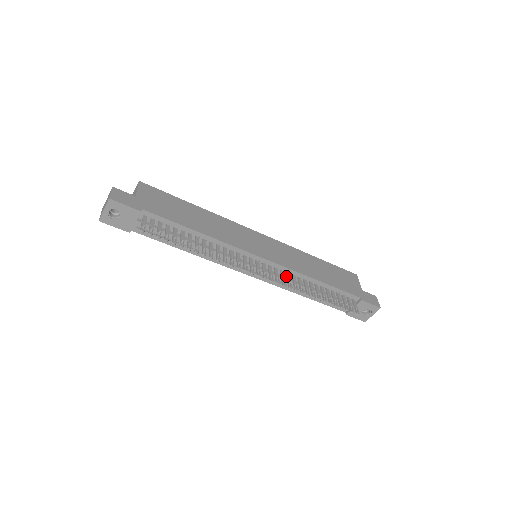
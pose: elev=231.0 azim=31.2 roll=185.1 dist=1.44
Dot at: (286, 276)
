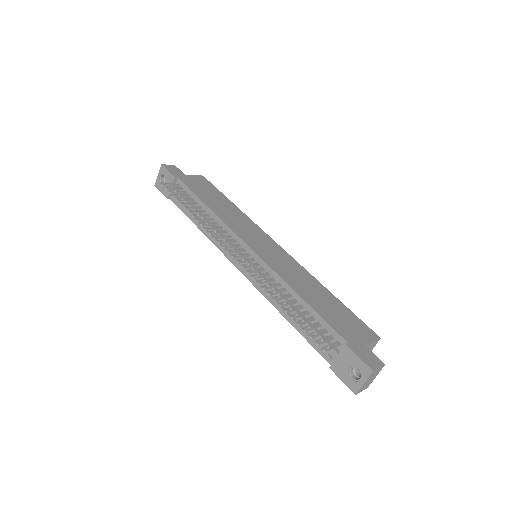
Dot at: (264, 273)
